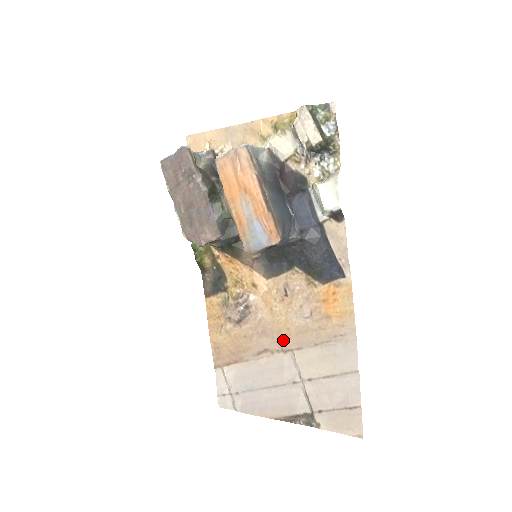
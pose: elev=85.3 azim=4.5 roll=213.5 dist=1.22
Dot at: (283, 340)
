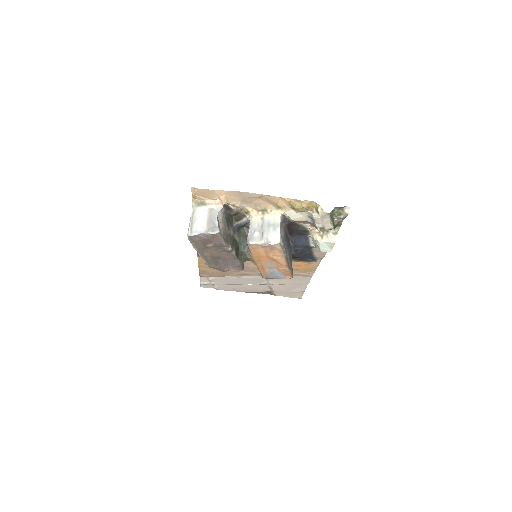
Dot at: occluded
